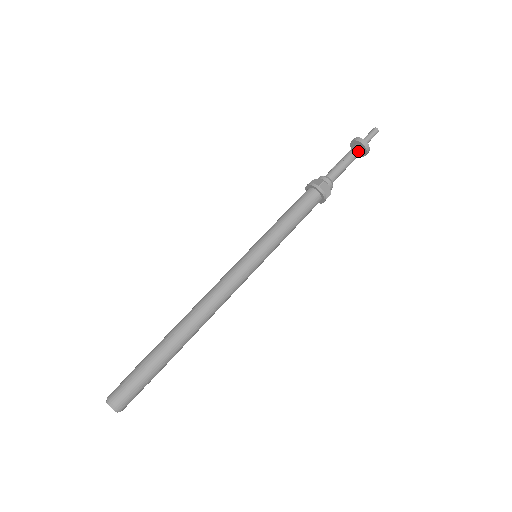
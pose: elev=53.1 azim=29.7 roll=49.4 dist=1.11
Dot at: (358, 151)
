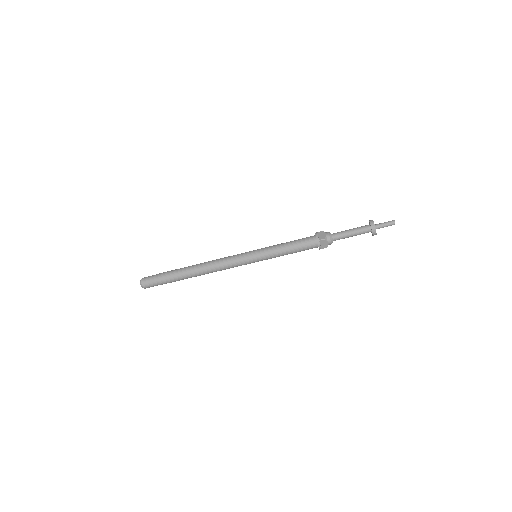
Dot at: (367, 231)
